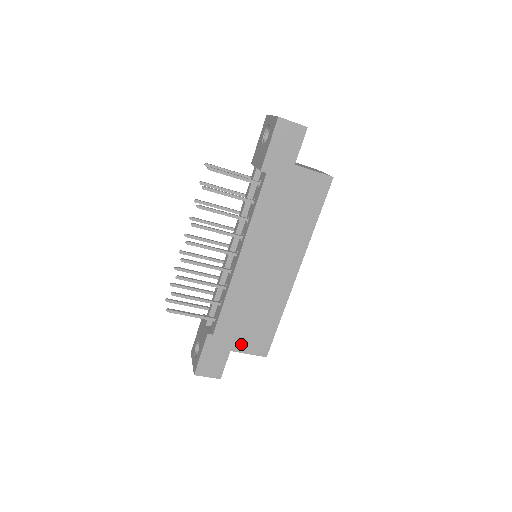
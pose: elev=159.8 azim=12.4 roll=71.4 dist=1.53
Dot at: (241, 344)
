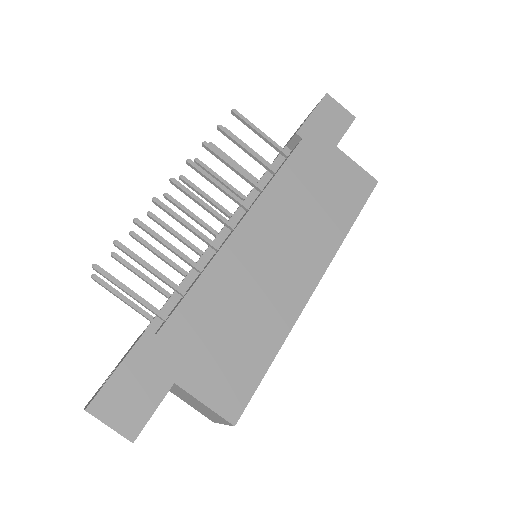
Dot at: (198, 376)
